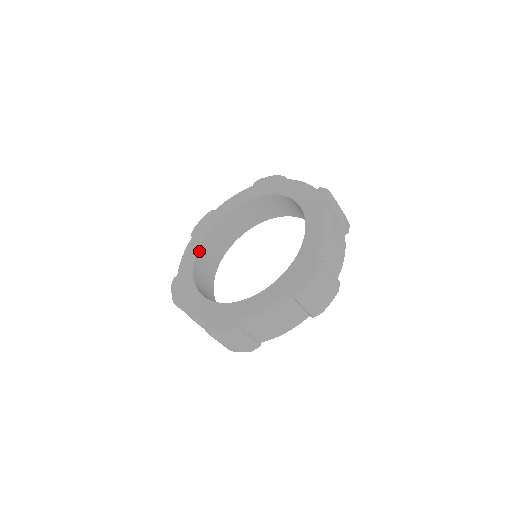
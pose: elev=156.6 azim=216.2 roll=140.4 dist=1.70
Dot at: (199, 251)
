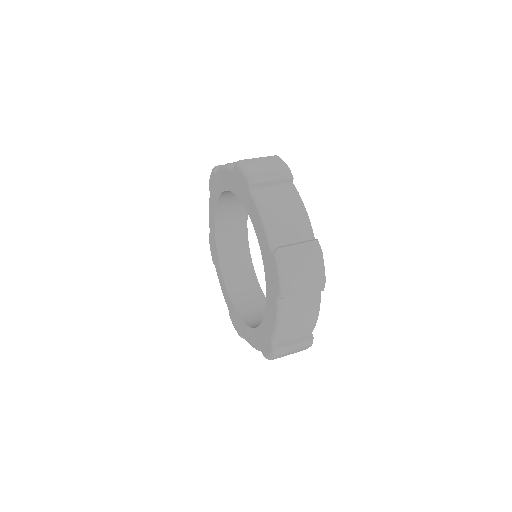
Dot at: (225, 280)
